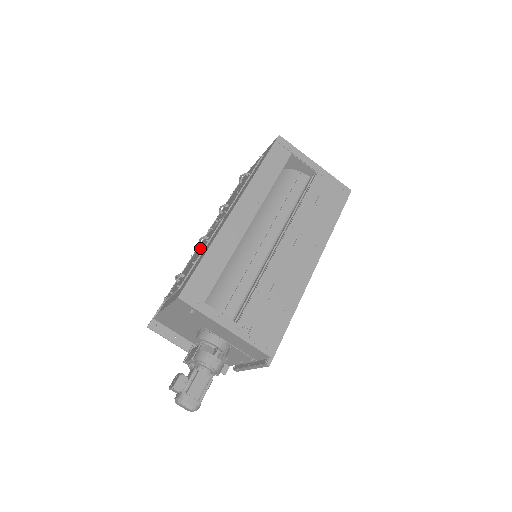
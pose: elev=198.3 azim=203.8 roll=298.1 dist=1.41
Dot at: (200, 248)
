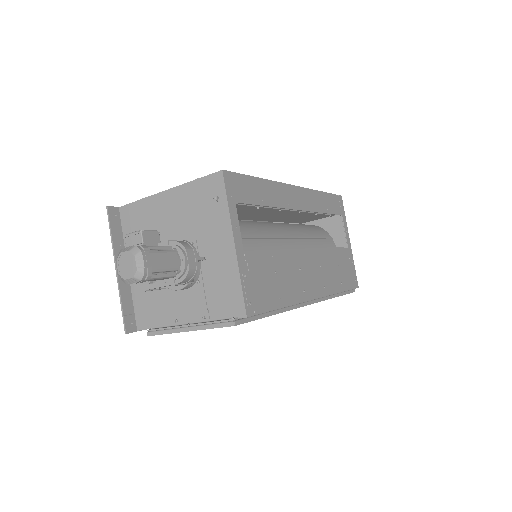
Dot at: occluded
